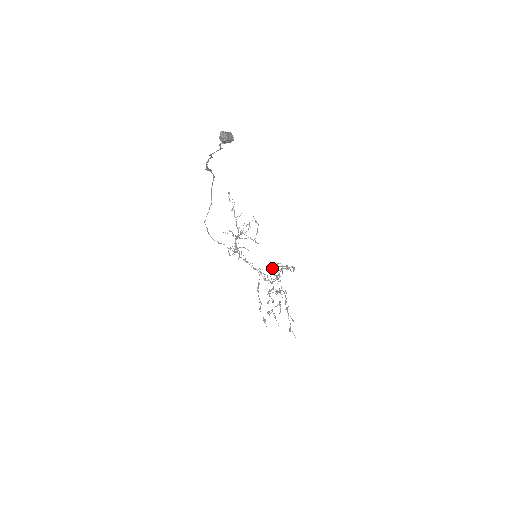
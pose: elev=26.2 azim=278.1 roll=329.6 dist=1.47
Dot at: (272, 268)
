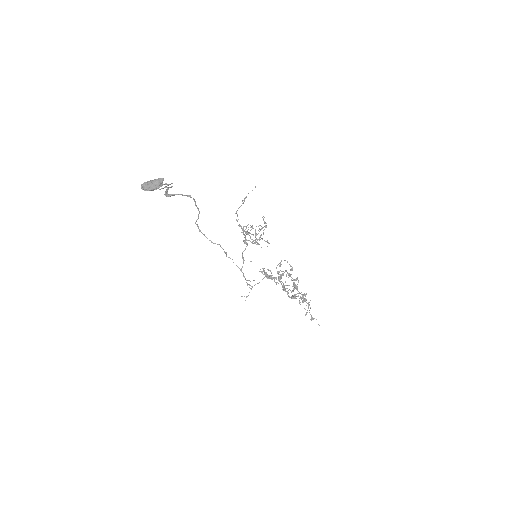
Dot at: (264, 272)
